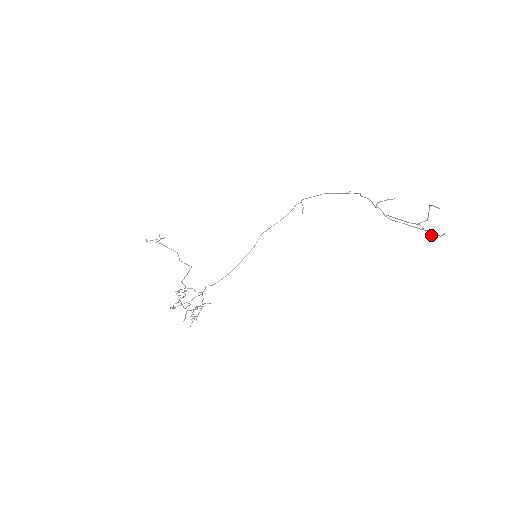
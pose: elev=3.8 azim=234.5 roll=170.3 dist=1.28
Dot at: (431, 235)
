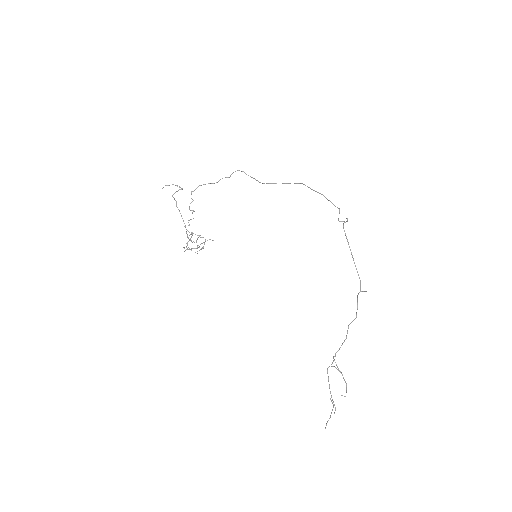
Dot at: (341, 395)
